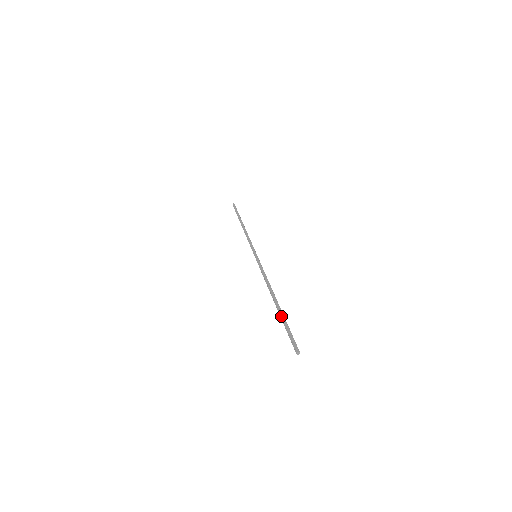
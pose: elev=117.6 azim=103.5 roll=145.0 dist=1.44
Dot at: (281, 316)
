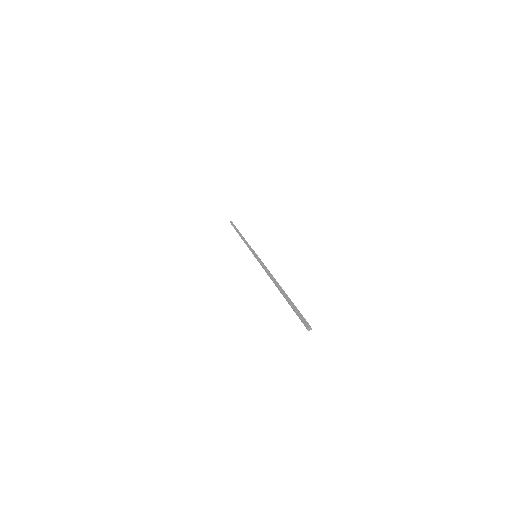
Dot at: (286, 299)
